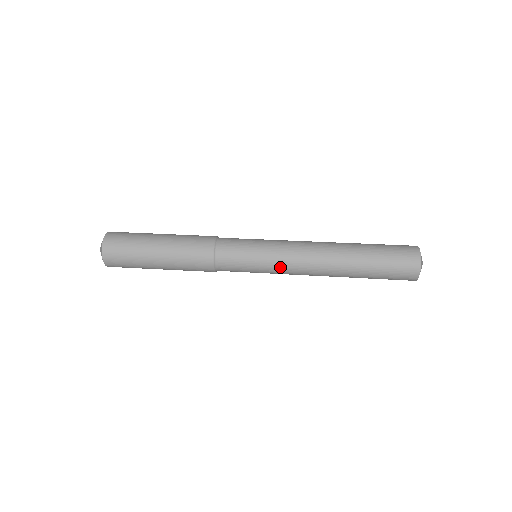
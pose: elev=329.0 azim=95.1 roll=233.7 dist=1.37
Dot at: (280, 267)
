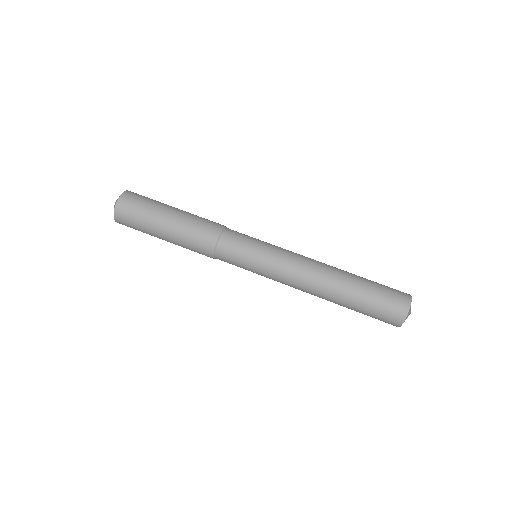
Dot at: occluded
